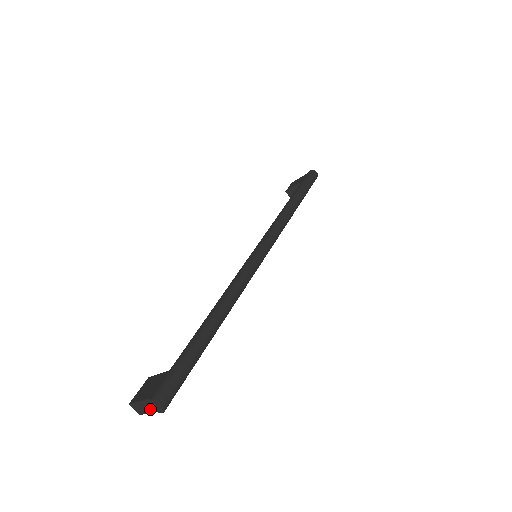
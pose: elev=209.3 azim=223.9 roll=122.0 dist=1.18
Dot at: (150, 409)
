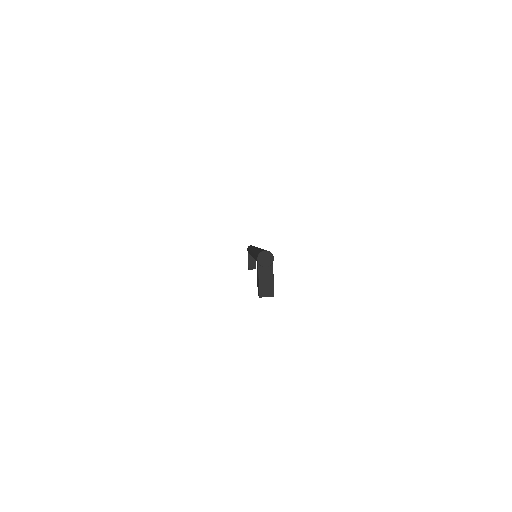
Dot at: (269, 275)
